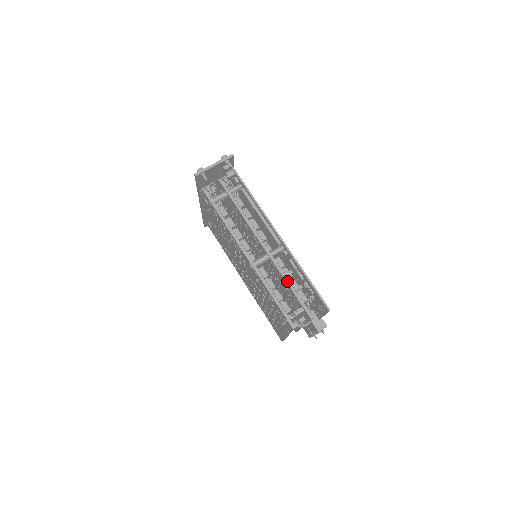
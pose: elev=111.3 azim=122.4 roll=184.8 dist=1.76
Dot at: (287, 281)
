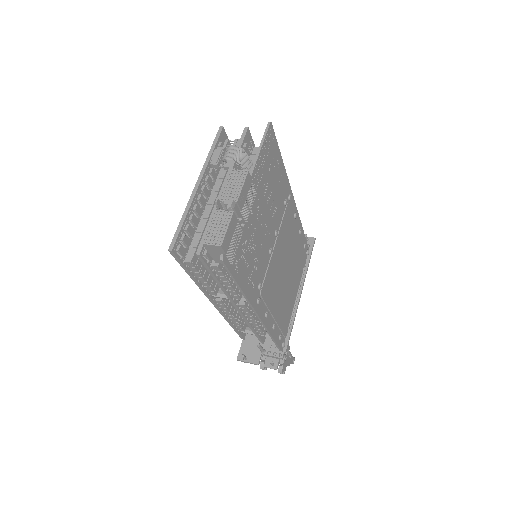
Dot at: occluded
